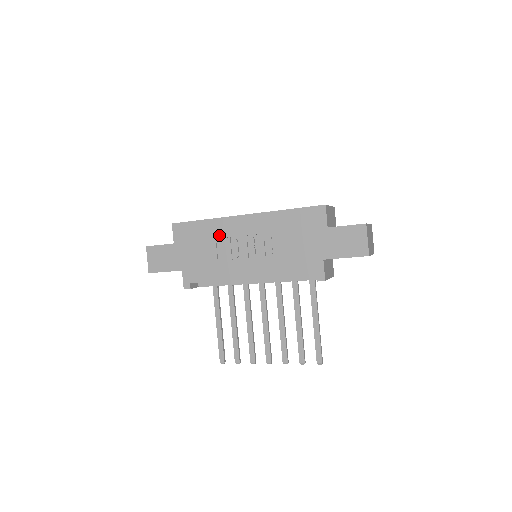
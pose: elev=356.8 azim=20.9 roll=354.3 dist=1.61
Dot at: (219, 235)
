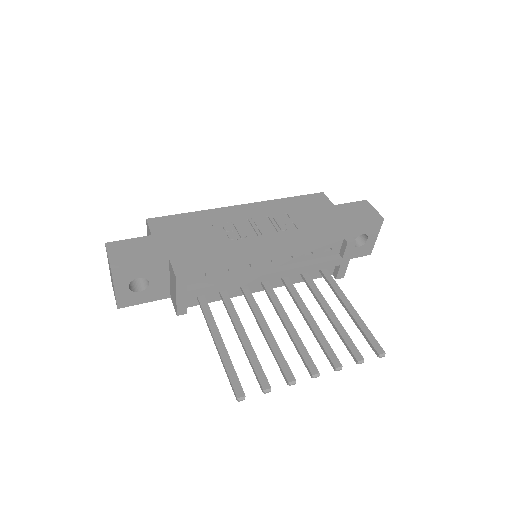
Dot at: (216, 221)
